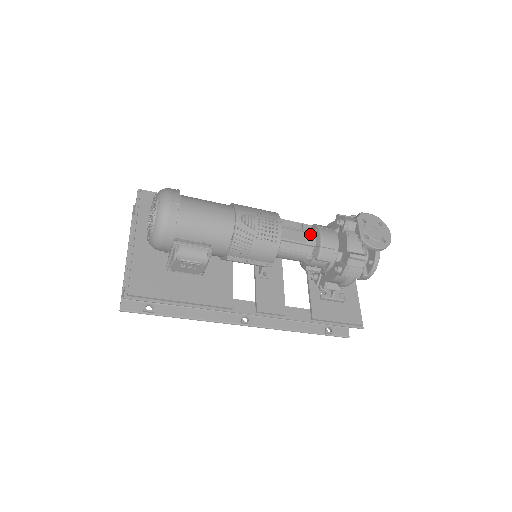
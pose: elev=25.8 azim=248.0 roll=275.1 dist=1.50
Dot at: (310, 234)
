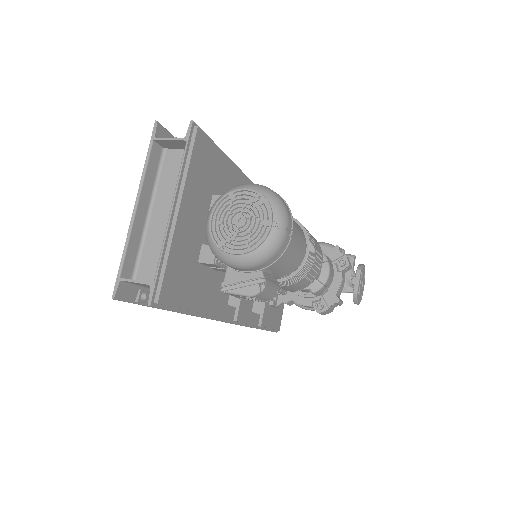
Dot at: occluded
